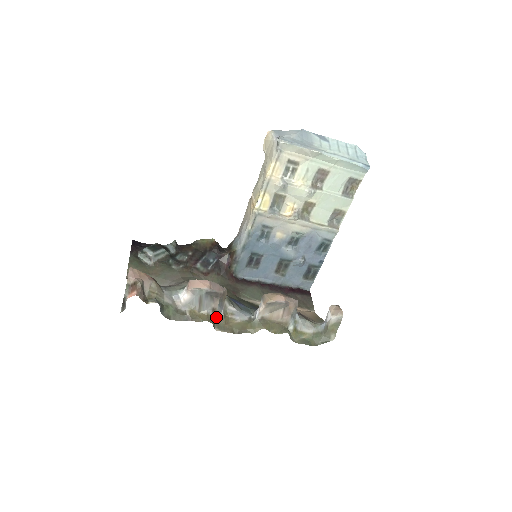
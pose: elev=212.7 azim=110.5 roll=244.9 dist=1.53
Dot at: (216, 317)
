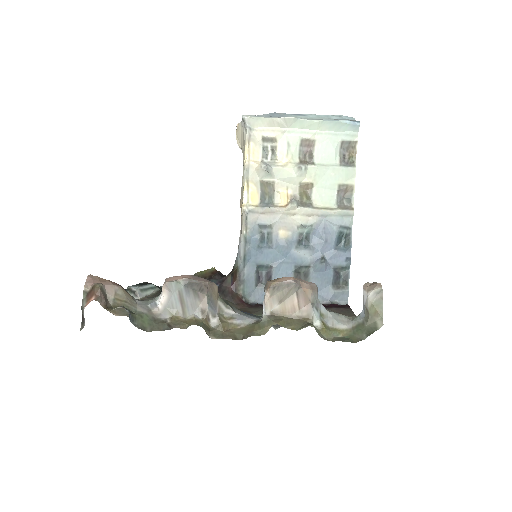
Dot at: (210, 323)
